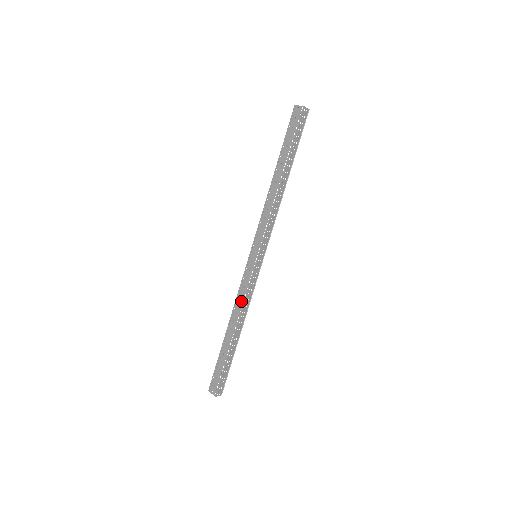
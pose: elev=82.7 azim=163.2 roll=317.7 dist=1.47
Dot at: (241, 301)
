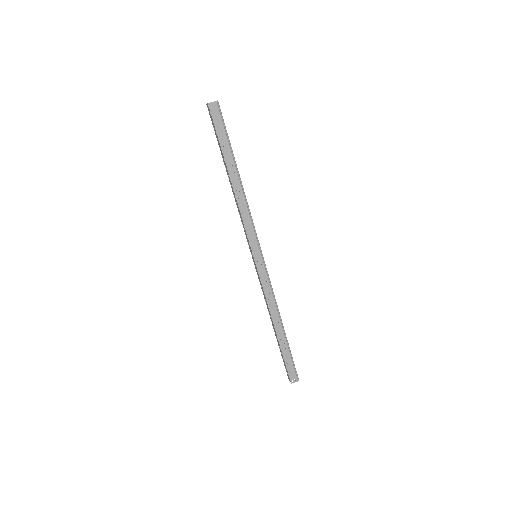
Dot at: (265, 300)
